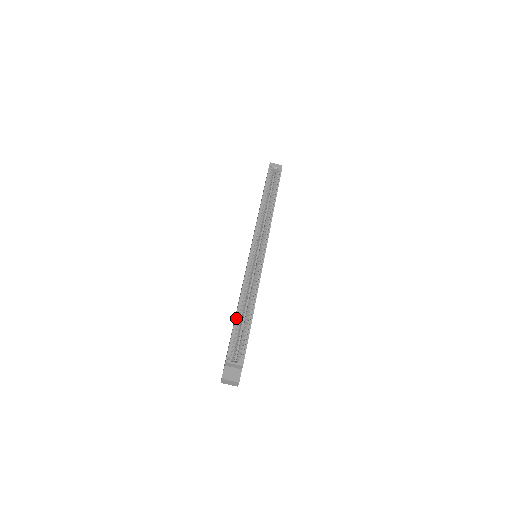
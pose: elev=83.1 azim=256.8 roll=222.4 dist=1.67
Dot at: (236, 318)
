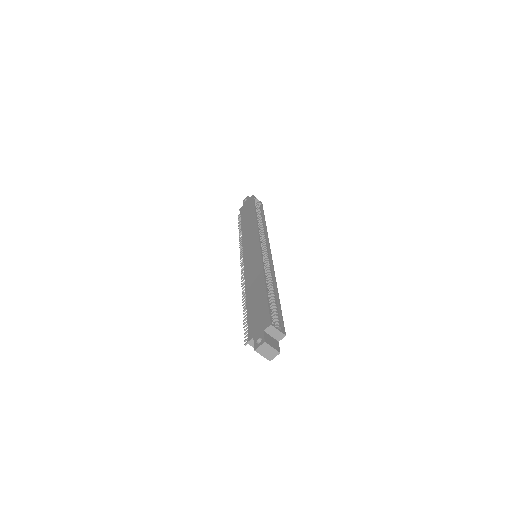
Dot at: (267, 291)
